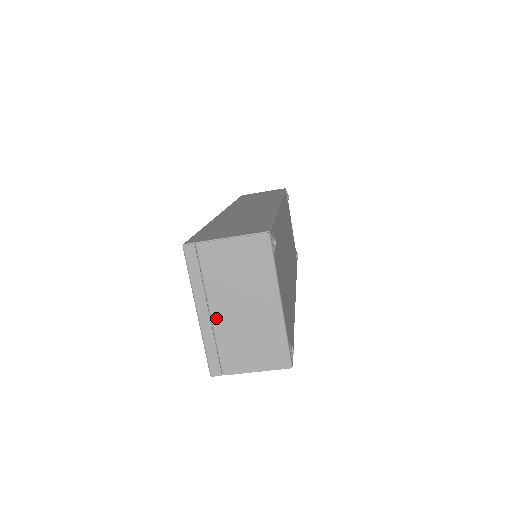
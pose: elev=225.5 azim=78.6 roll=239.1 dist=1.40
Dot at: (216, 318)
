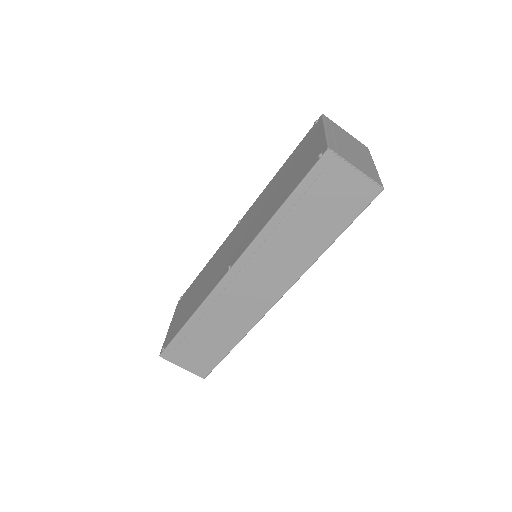
Dot at: (337, 139)
